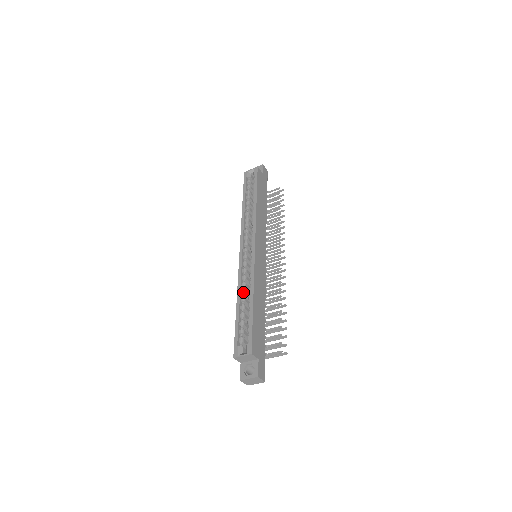
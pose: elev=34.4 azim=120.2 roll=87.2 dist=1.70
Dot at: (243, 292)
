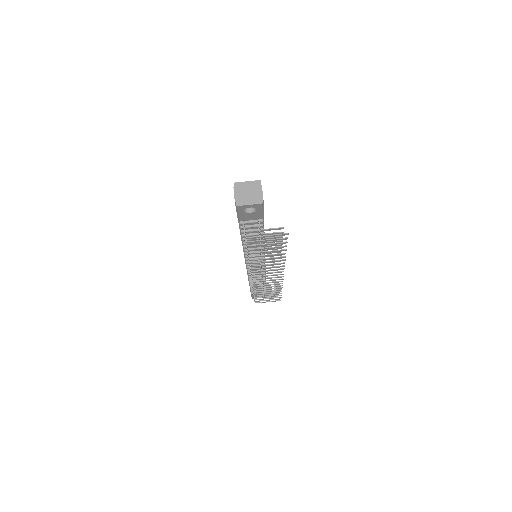
Dot at: occluded
